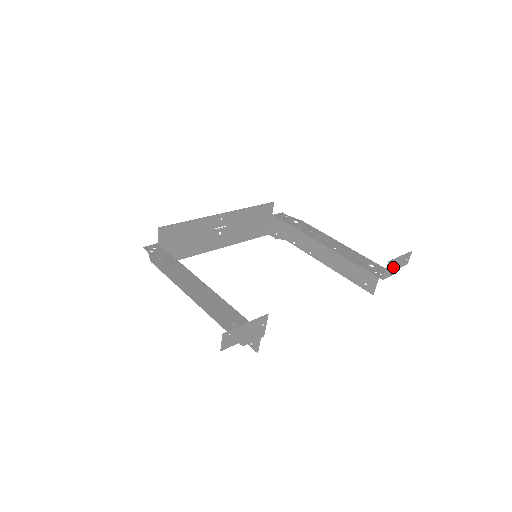
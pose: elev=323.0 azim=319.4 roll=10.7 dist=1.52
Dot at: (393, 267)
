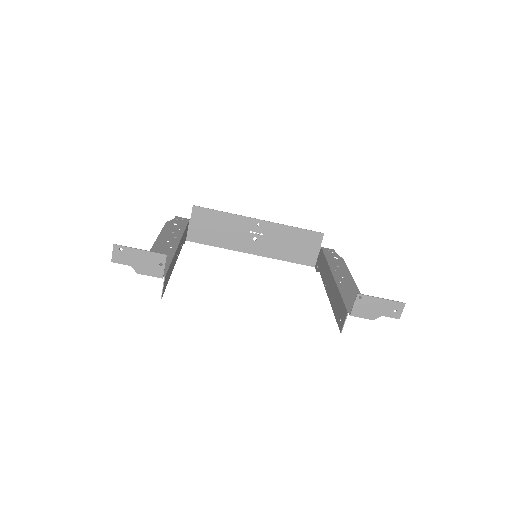
Dot at: (369, 307)
